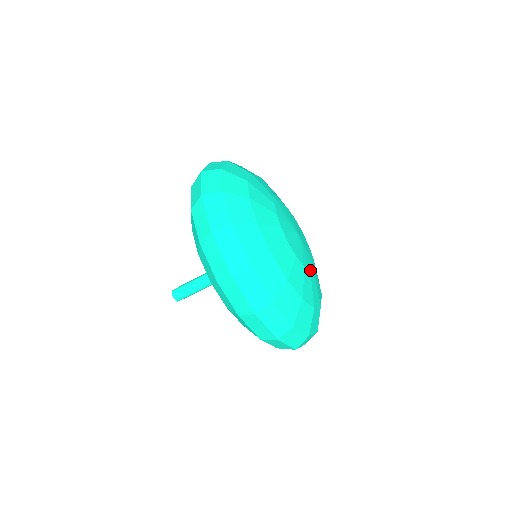
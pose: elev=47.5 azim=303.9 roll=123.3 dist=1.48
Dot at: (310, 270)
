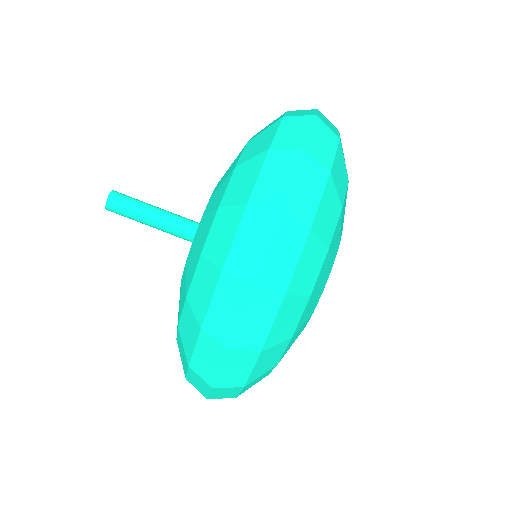
Dot at: occluded
